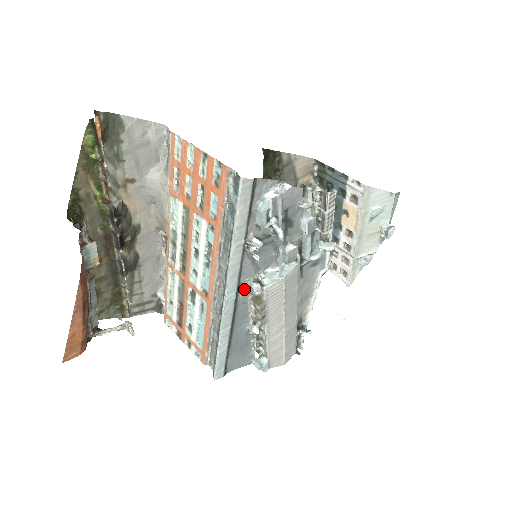
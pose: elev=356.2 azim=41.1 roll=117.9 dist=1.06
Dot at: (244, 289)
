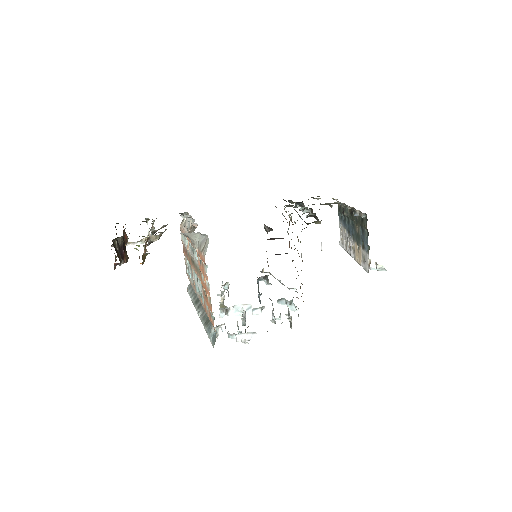
Dot at: occluded
